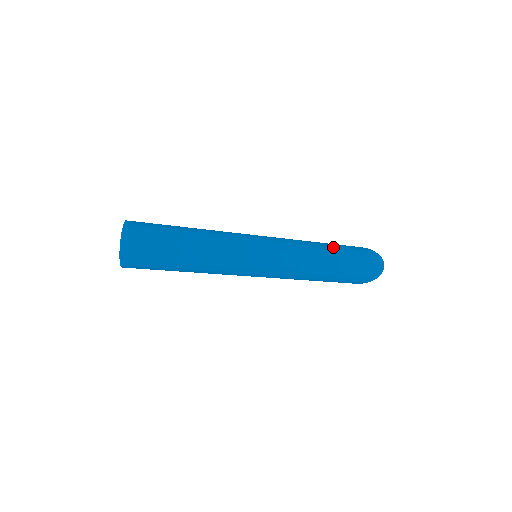
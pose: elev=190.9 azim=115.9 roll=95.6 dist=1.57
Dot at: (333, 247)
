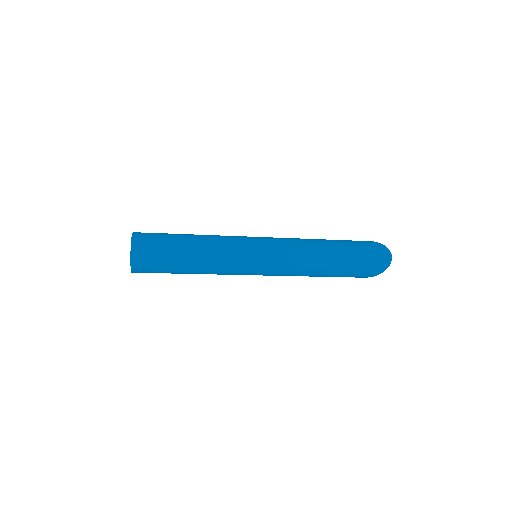
Dot at: (334, 242)
